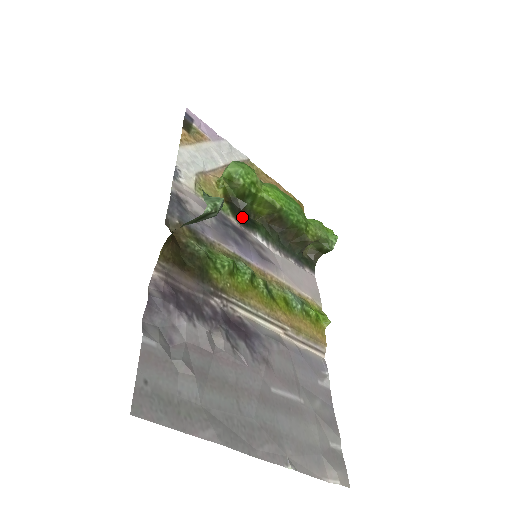
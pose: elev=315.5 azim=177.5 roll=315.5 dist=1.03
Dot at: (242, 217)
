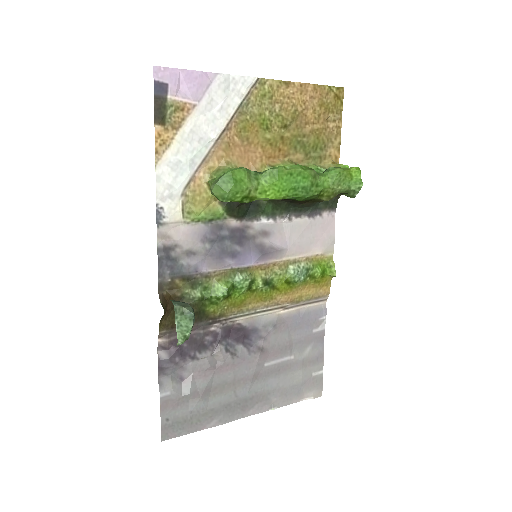
Dot at: (242, 209)
